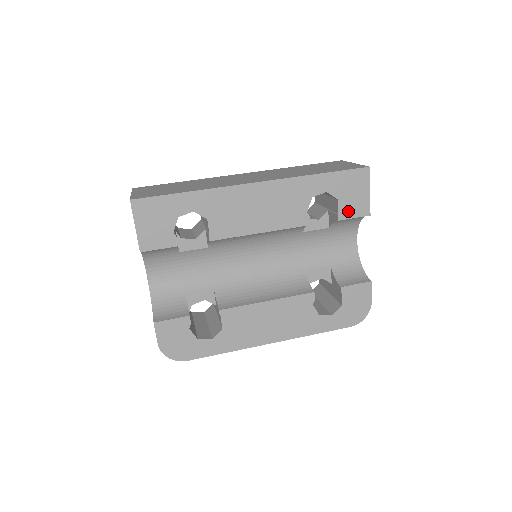
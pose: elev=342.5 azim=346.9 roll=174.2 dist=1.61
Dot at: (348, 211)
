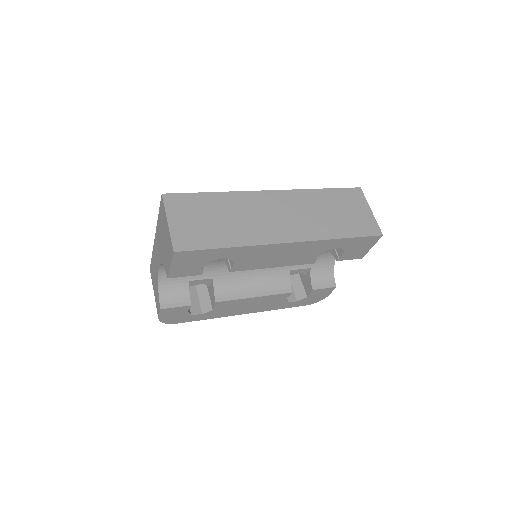
Dot at: (348, 256)
